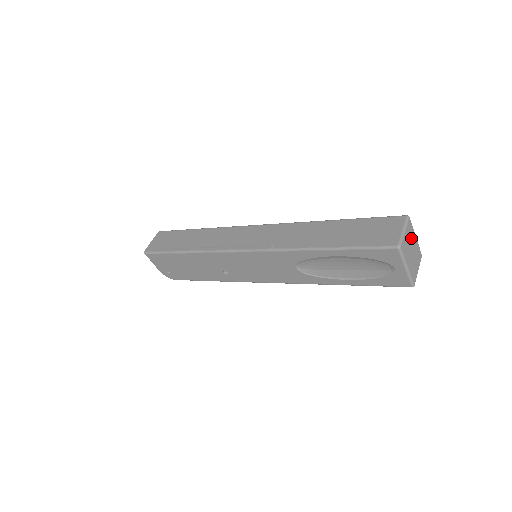
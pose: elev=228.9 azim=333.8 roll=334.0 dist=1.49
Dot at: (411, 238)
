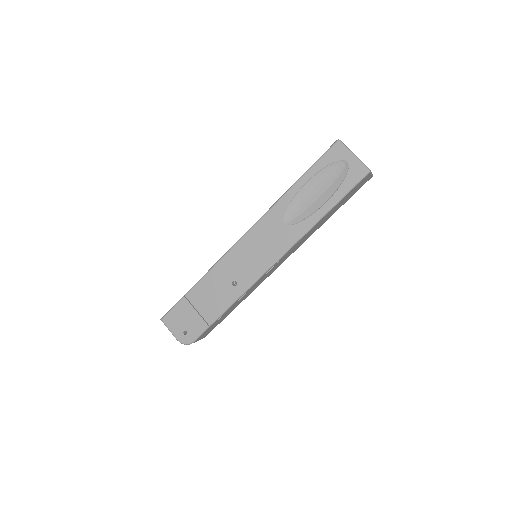
Dot at: occluded
